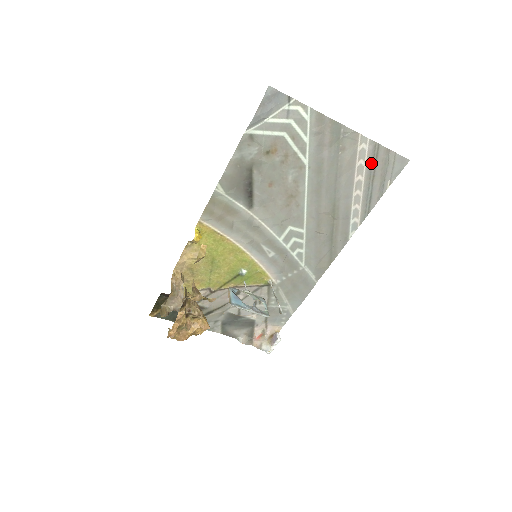
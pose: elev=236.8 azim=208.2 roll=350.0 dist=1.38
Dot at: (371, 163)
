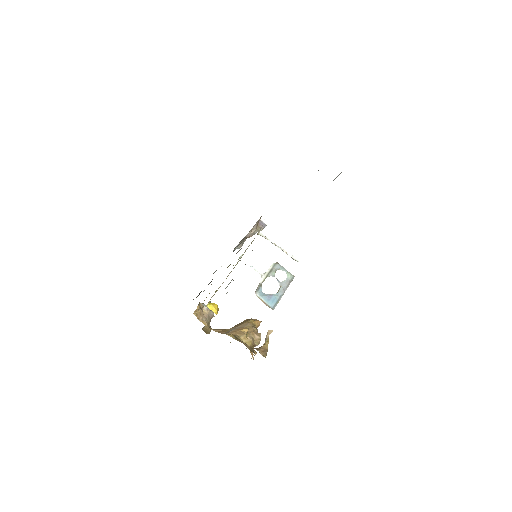
Dot at: occluded
